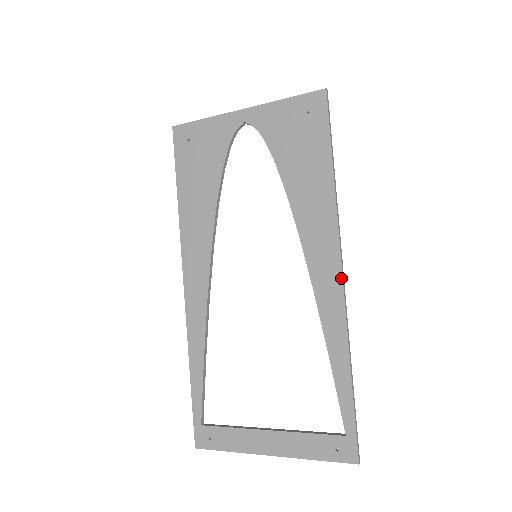
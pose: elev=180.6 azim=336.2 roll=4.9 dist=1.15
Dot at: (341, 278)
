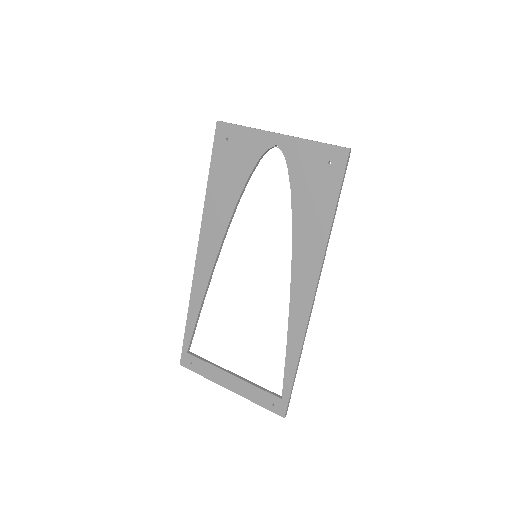
Dot at: (312, 300)
